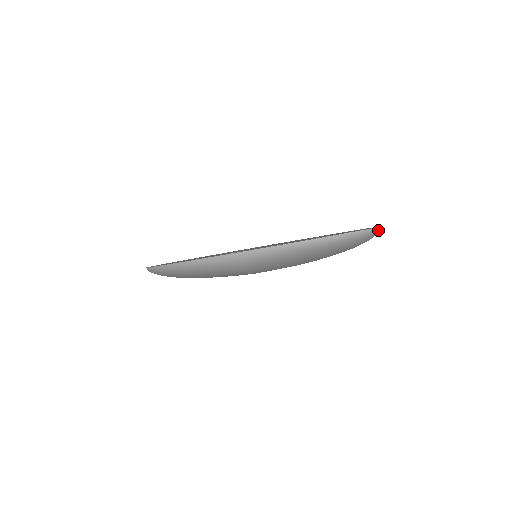
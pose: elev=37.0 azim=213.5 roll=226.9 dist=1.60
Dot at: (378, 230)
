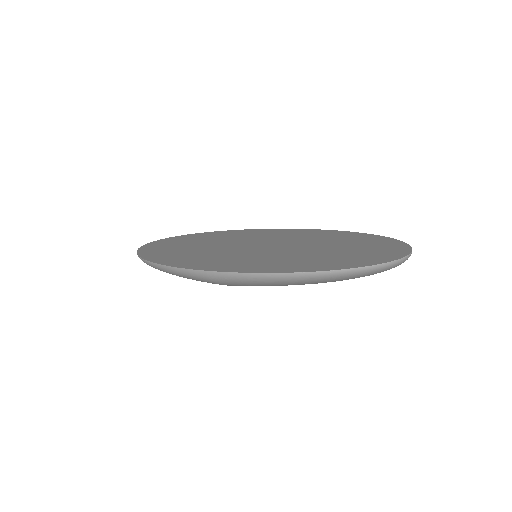
Dot at: (405, 259)
